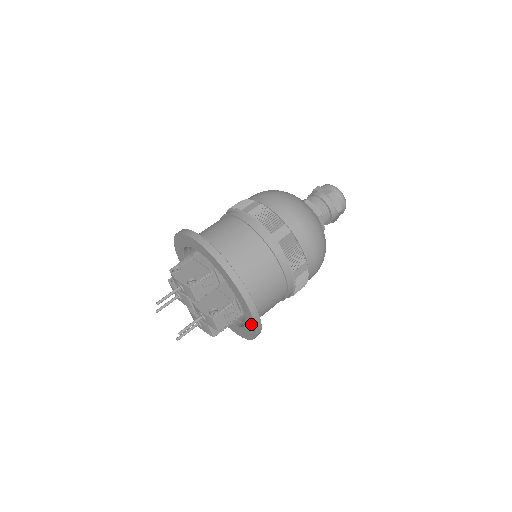
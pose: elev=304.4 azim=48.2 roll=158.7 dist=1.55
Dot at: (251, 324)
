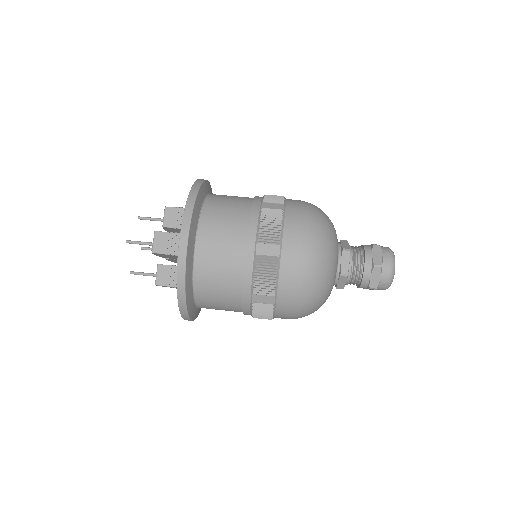
Dot at: occluded
